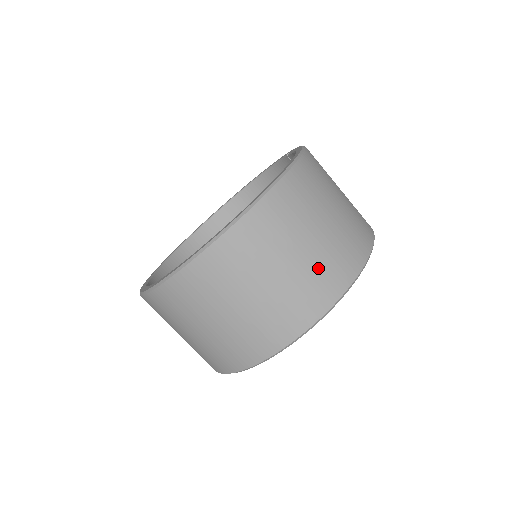
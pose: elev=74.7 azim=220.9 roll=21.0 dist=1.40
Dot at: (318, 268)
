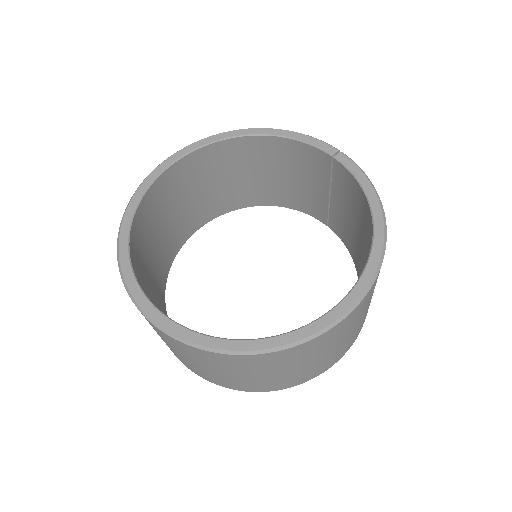
Dot at: (351, 339)
